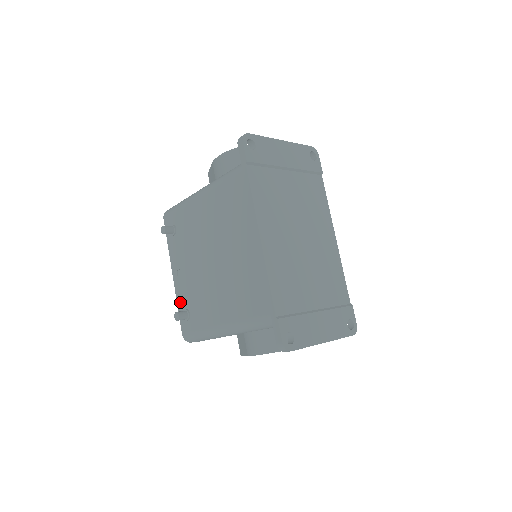
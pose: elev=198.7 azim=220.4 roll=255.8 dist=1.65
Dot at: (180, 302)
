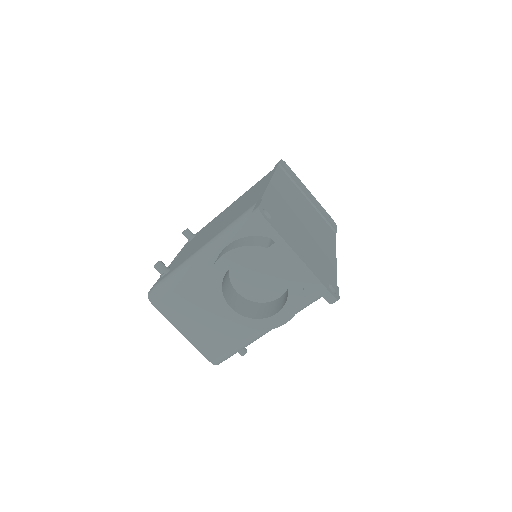
Dot at: occluded
